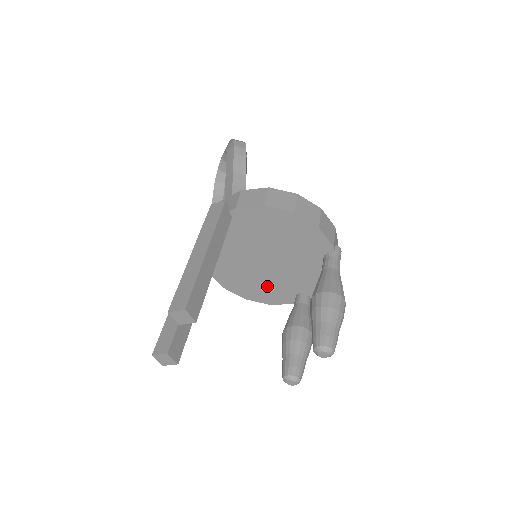
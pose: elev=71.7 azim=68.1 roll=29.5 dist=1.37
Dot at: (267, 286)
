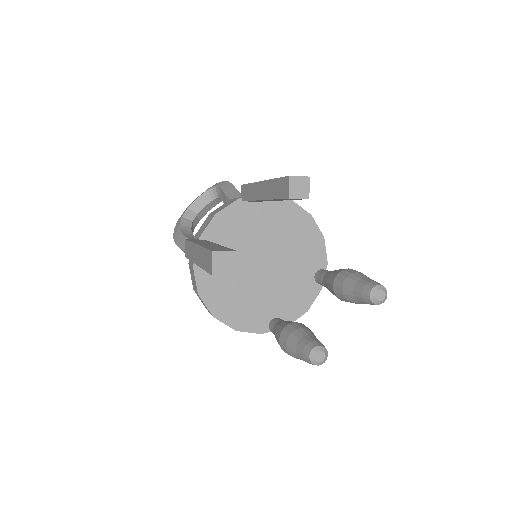
Dot at: (247, 301)
